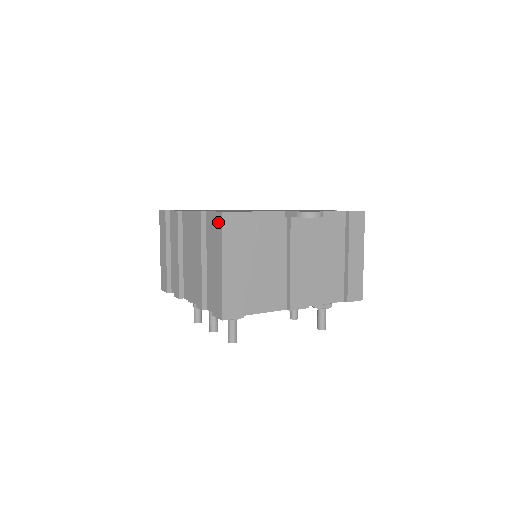
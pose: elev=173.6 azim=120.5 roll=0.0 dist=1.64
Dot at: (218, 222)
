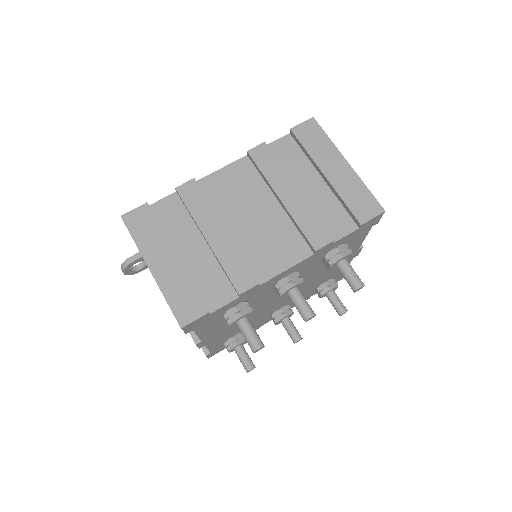
Dot at: (313, 128)
